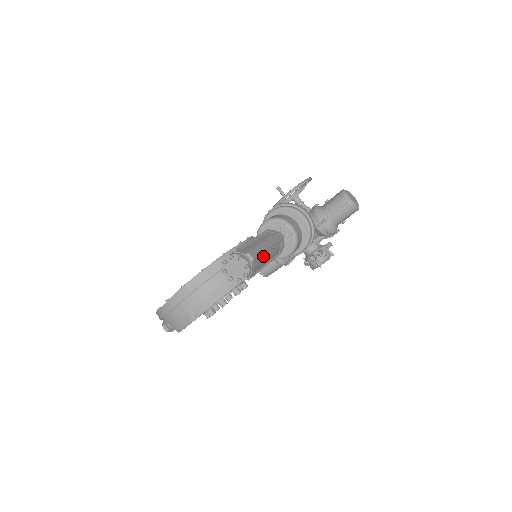
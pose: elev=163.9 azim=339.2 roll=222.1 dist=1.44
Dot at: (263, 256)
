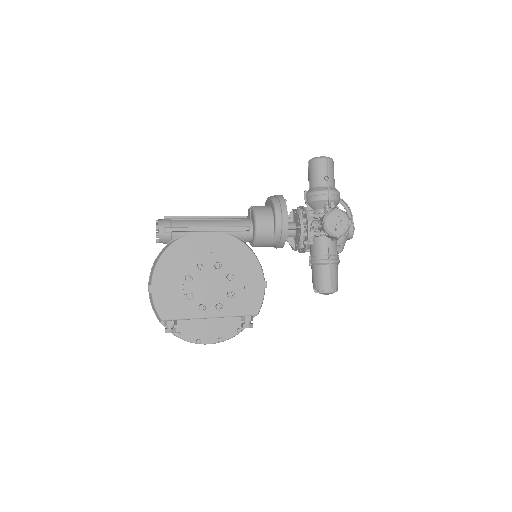
Dot at: (192, 220)
